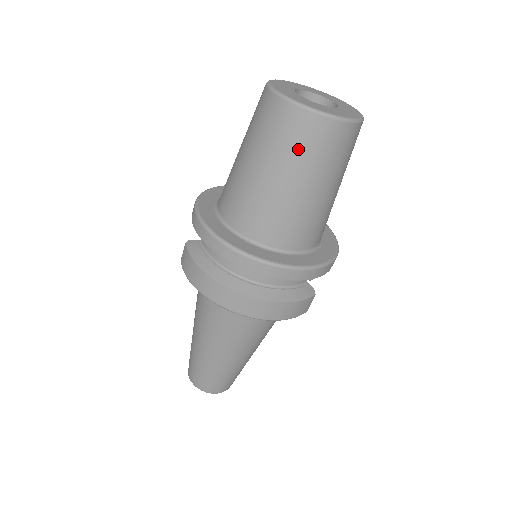
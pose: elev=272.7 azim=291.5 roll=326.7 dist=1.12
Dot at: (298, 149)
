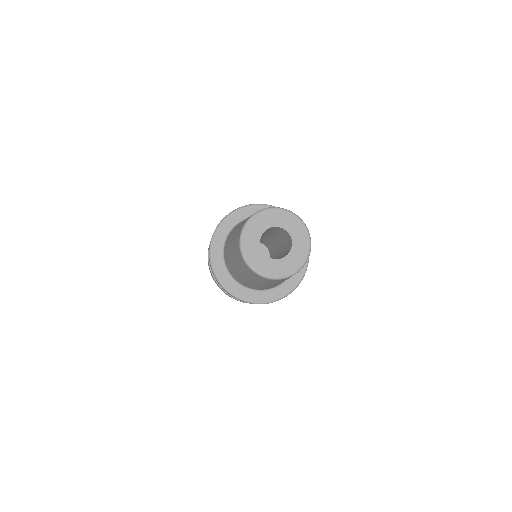
Dot at: (246, 272)
